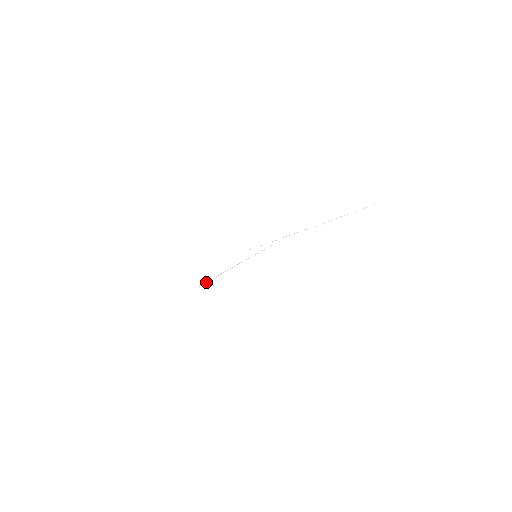
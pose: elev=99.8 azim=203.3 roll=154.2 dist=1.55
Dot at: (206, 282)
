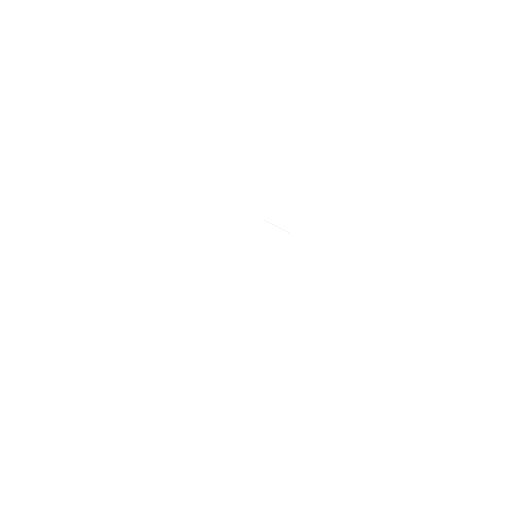
Dot at: occluded
